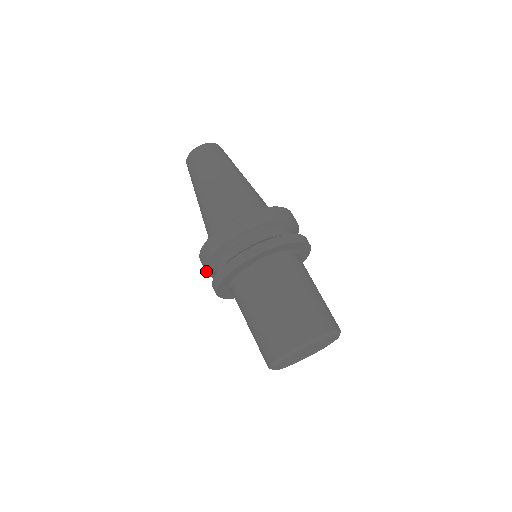
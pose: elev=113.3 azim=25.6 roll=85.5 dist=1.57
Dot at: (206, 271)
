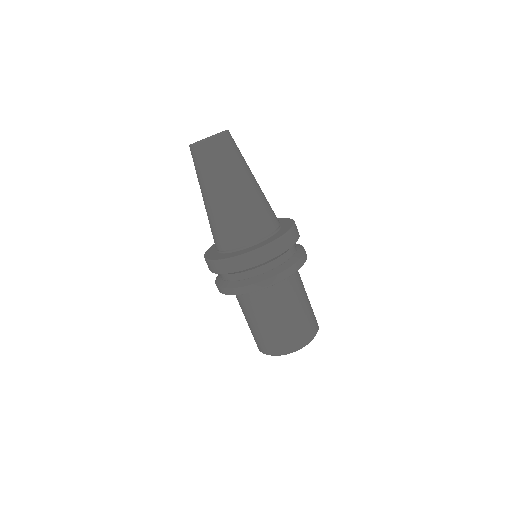
Dot at: occluded
